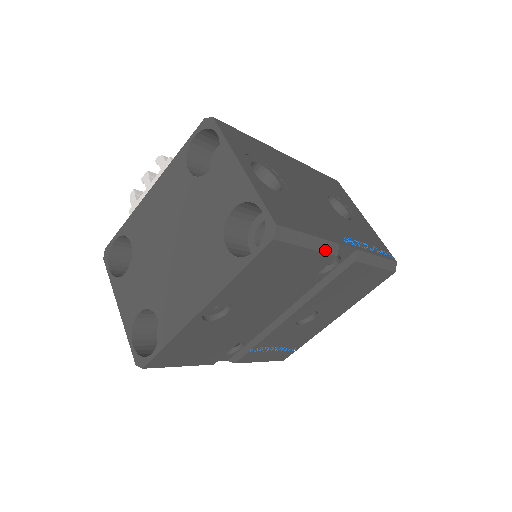
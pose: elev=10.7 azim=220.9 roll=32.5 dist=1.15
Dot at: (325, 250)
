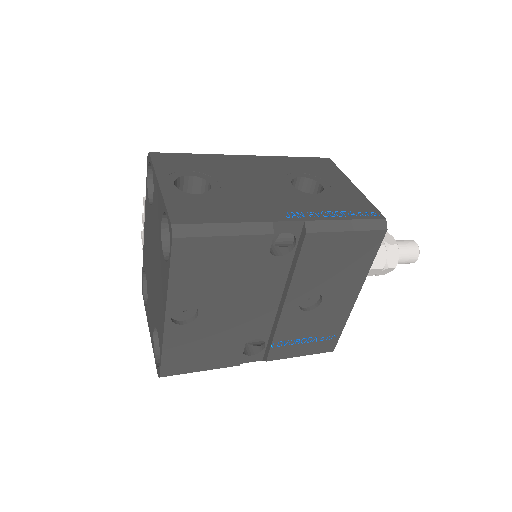
Dot at: (252, 232)
